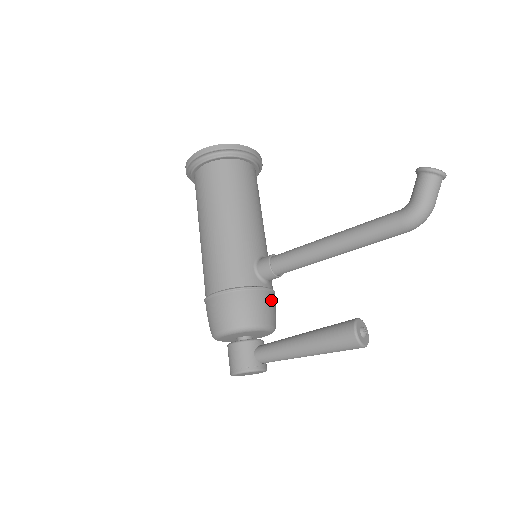
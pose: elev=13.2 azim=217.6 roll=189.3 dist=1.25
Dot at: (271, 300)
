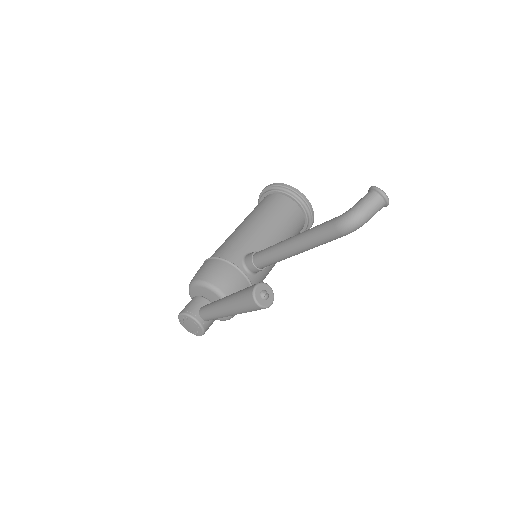
Dot at: (241, 283)
